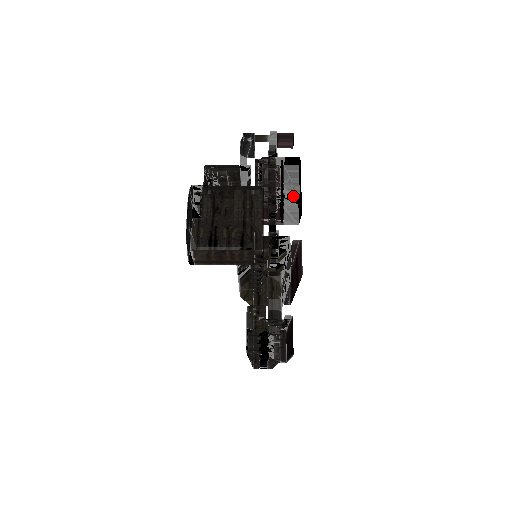
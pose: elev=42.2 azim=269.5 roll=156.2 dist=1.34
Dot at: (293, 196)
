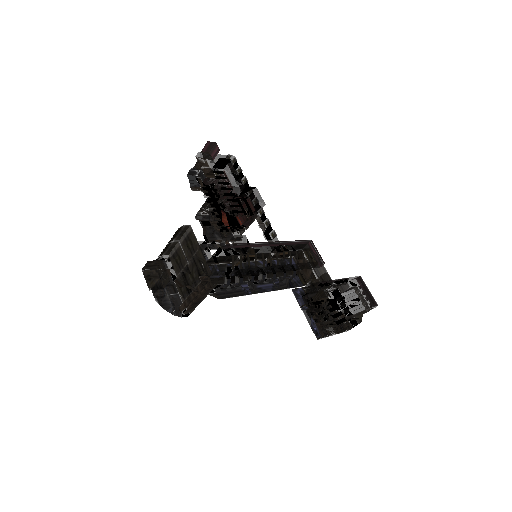
Dot at: (241, 189)
